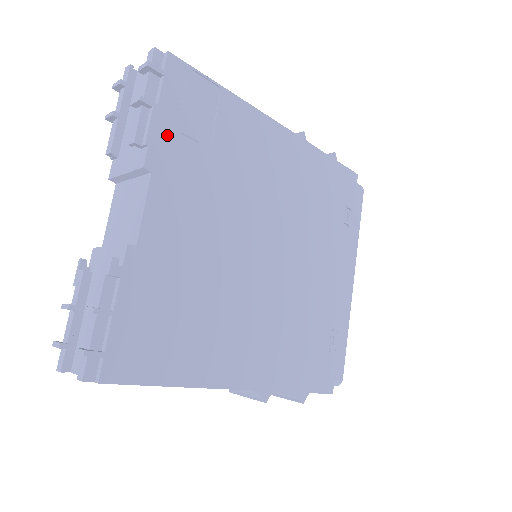
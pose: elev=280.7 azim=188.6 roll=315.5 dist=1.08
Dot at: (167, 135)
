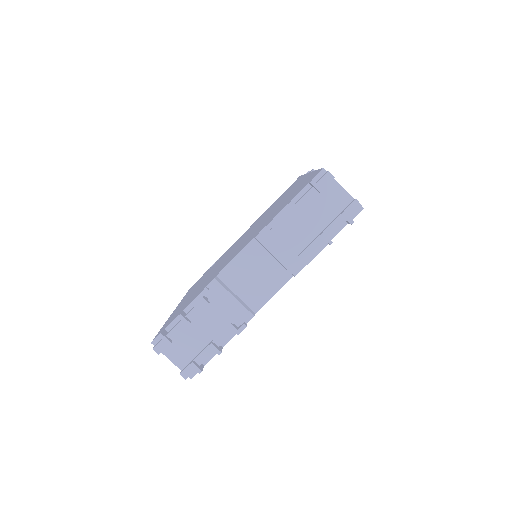
Dot at: occluded
